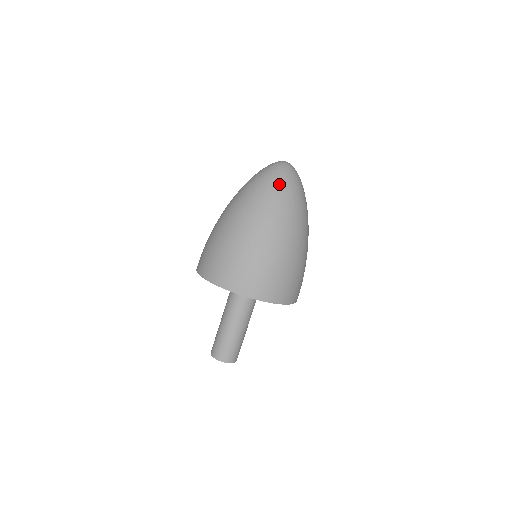
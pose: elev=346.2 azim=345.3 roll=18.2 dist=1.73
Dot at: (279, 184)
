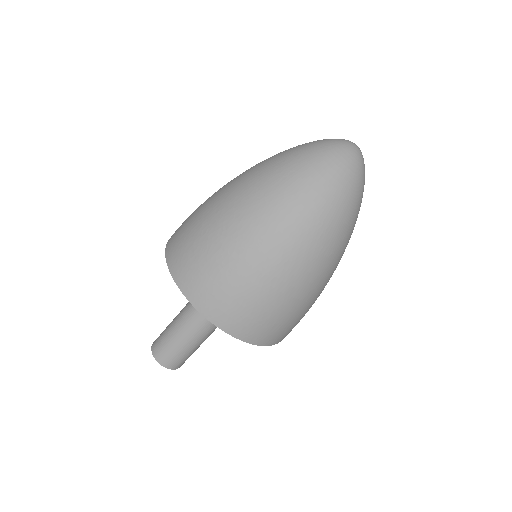
Dot at: (343, 193)
